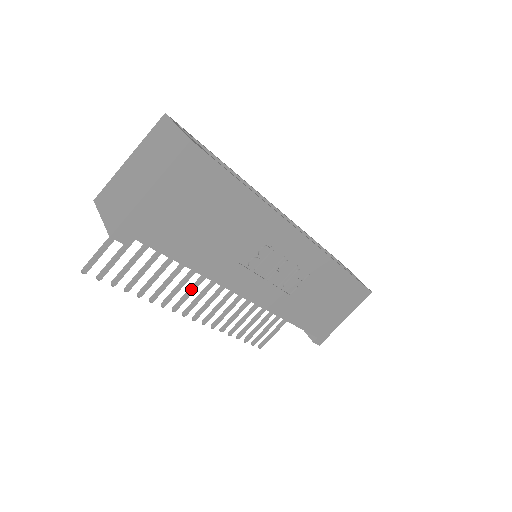
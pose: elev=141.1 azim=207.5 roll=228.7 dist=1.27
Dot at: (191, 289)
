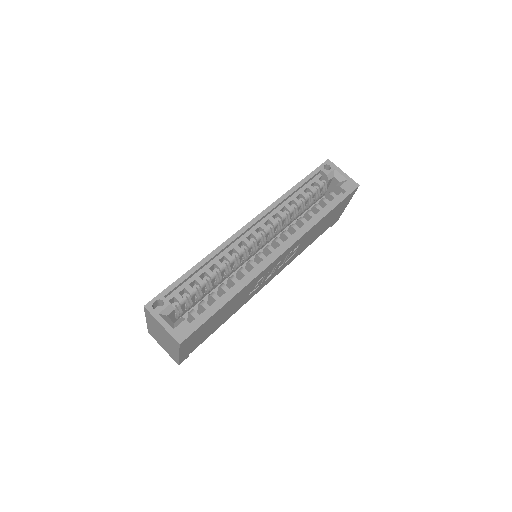
Dot at: occluded
